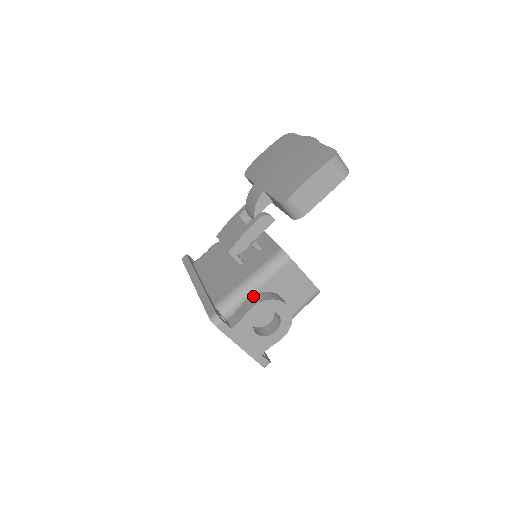
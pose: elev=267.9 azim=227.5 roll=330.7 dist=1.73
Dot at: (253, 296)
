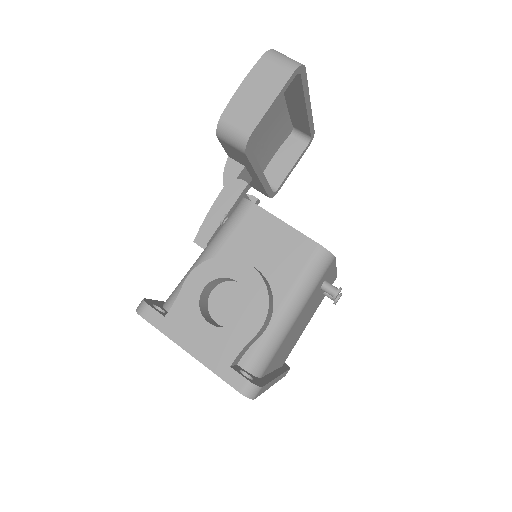
Dot at: occluded
